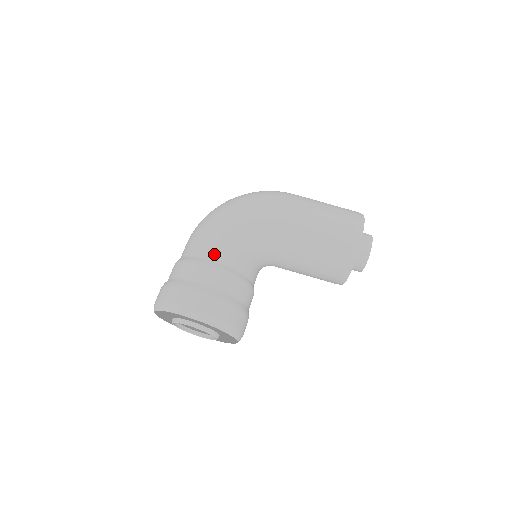
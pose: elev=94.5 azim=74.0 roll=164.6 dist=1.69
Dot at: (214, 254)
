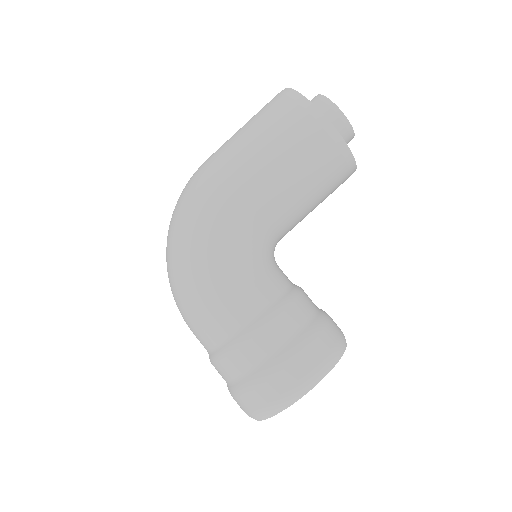
Dot at: (233, 322)
